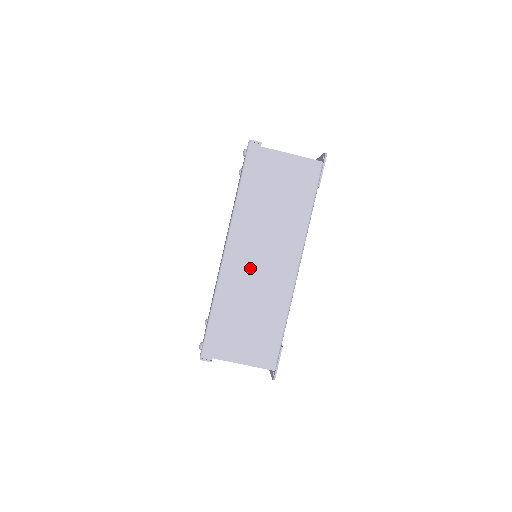
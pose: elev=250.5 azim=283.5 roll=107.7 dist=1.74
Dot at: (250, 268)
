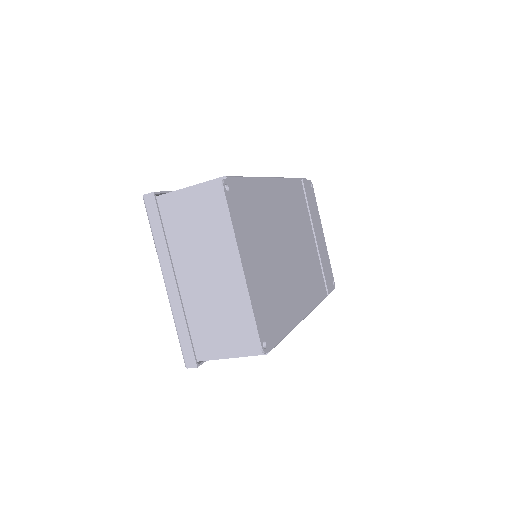
Dot at: occluded
